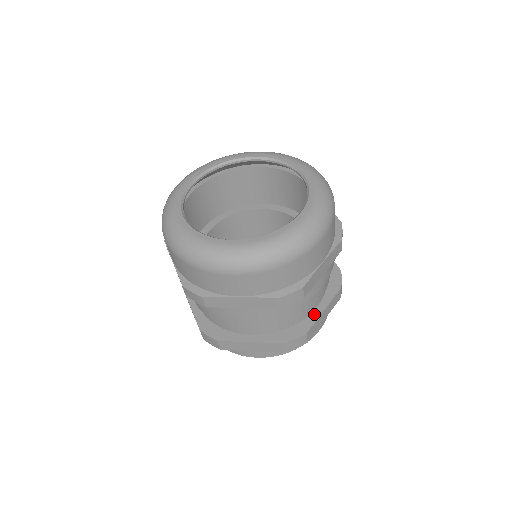
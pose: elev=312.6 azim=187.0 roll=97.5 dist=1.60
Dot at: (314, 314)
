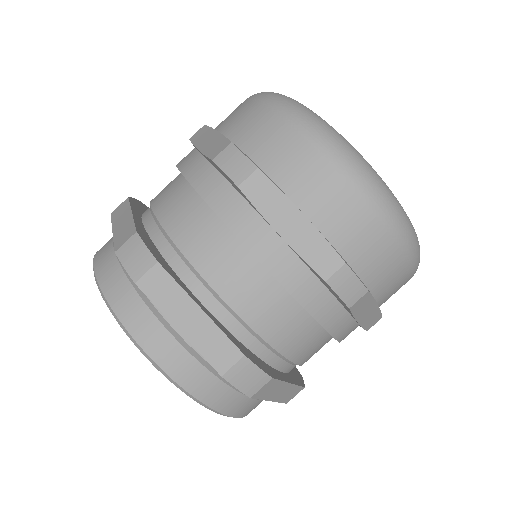
Dot at: (280, 373)
